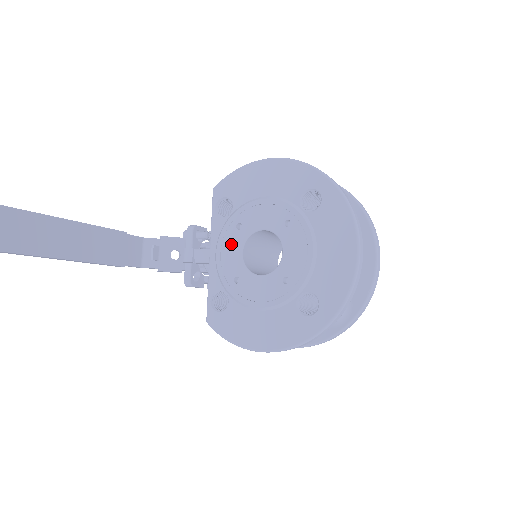
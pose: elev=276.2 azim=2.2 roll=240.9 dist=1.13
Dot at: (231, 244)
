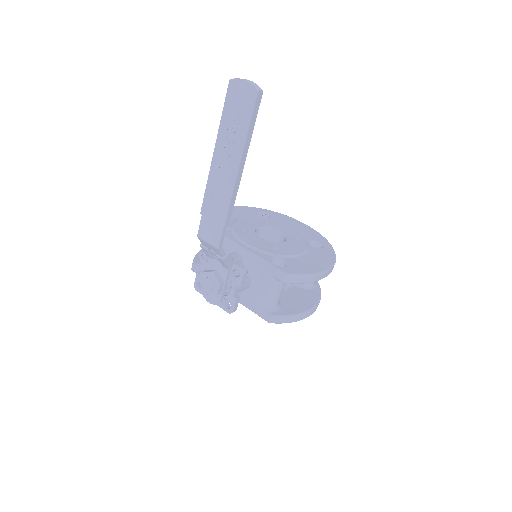
Dot at: (250, 237)
